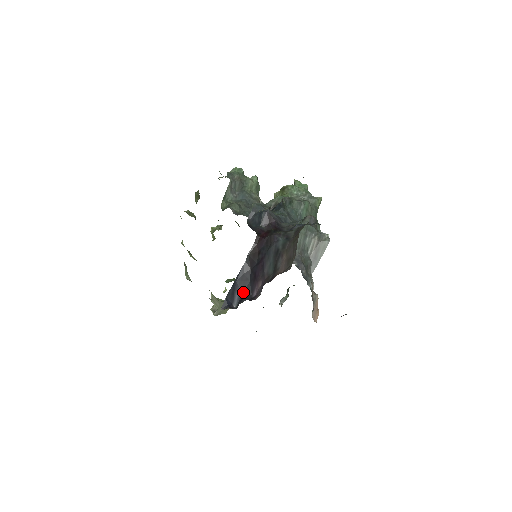
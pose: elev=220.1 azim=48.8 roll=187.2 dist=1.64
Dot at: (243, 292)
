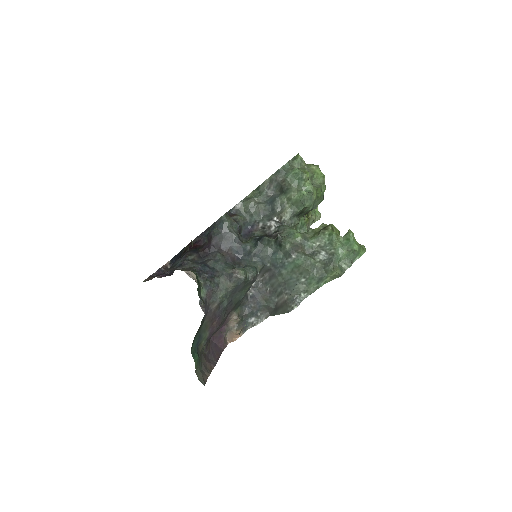
Dot at: occluded
